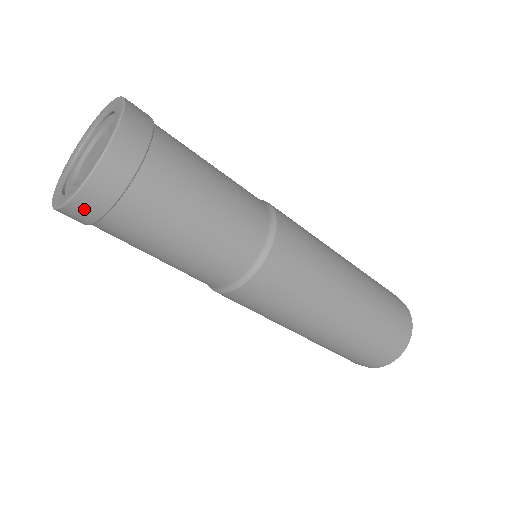
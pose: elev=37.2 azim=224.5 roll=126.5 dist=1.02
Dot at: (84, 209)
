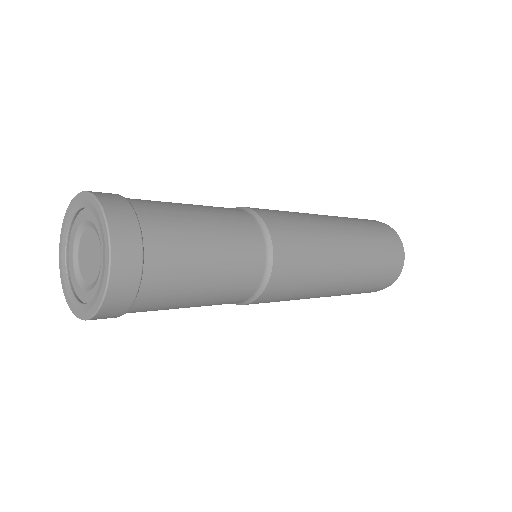
Dot at: occluded
